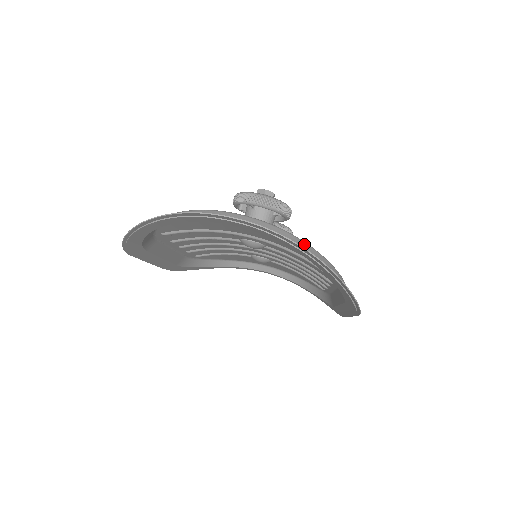
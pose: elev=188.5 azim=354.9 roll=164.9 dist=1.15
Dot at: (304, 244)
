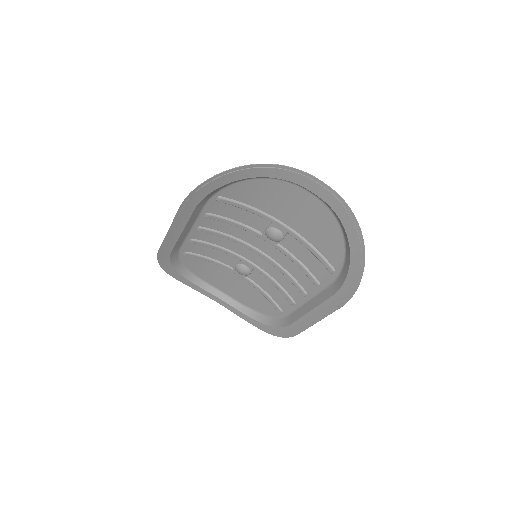
Dot at: occluded
